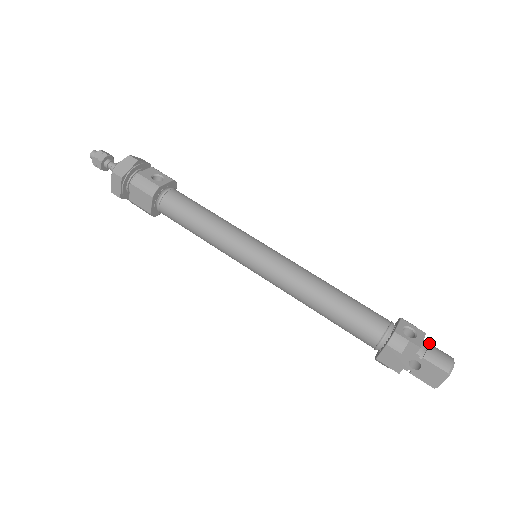
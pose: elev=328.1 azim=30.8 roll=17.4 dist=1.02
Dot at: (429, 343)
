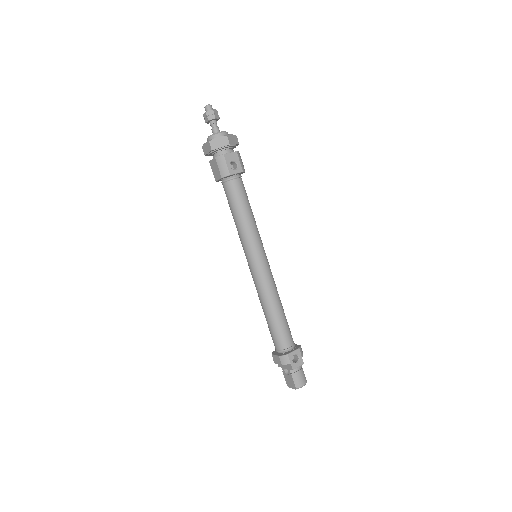
Dot at: (302, 368)
